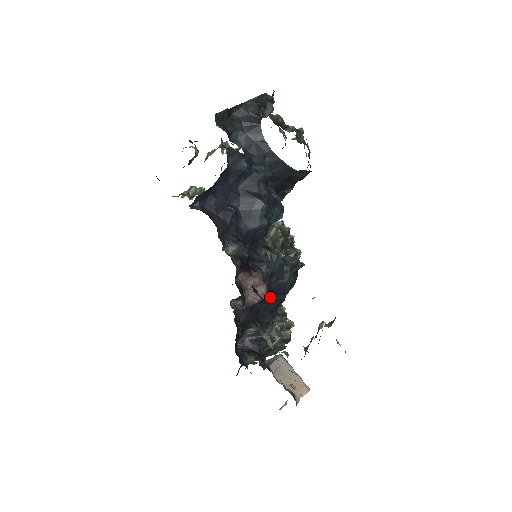
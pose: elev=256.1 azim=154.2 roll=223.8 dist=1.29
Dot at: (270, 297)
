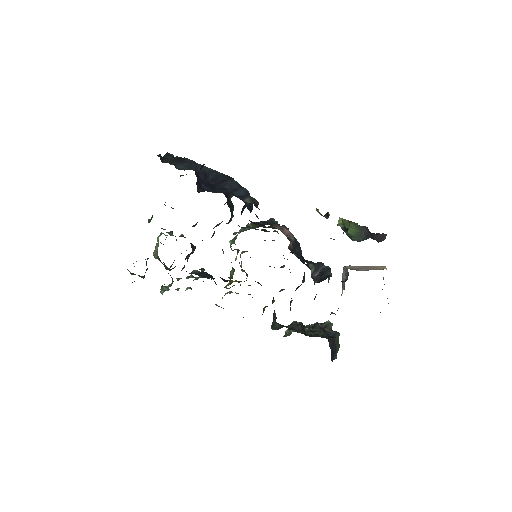
Dot at: occluded
